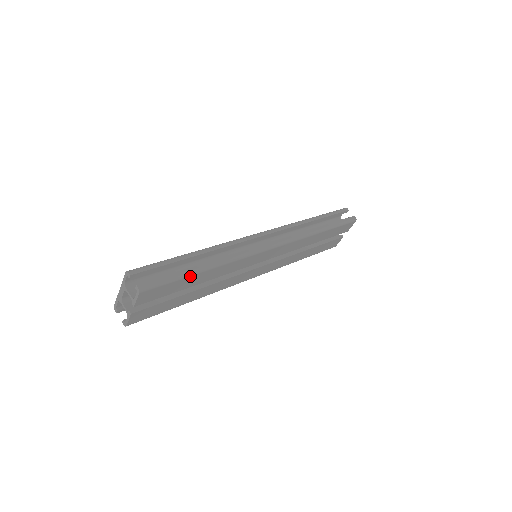
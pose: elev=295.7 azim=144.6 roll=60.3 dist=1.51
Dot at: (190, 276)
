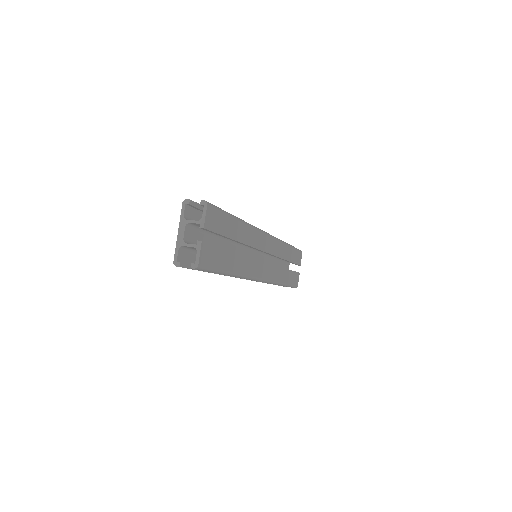
Dot at: (232, 217)
